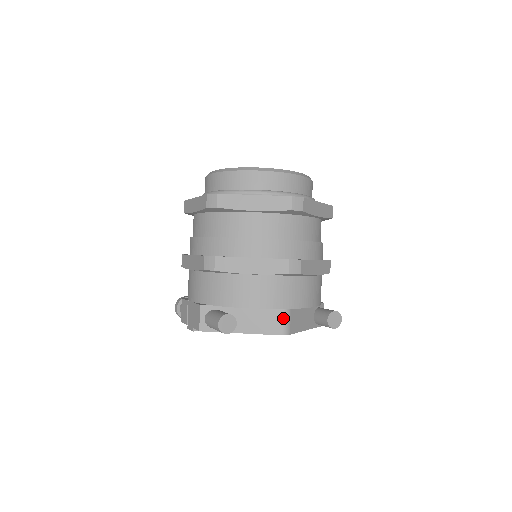
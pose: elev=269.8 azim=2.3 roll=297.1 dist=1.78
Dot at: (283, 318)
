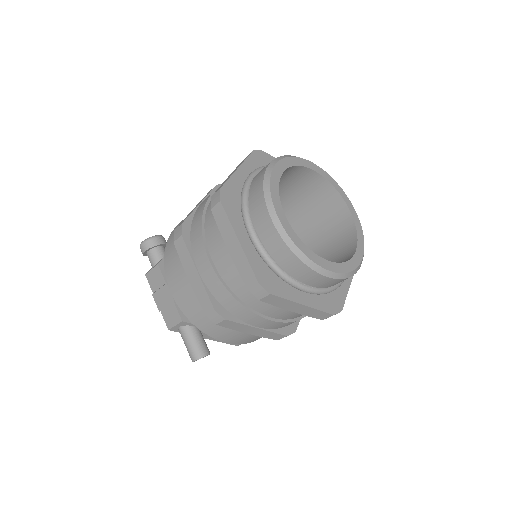
Dot at: occluded
